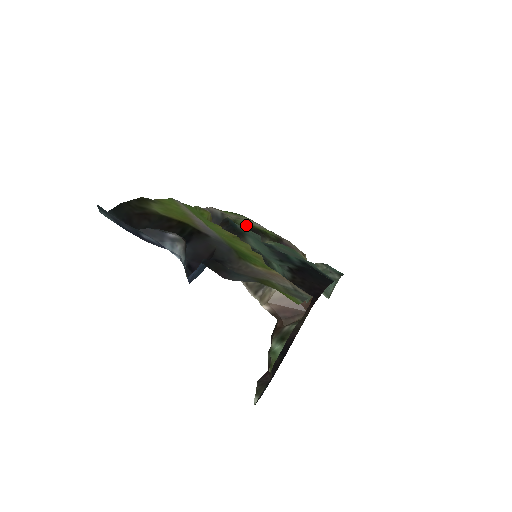
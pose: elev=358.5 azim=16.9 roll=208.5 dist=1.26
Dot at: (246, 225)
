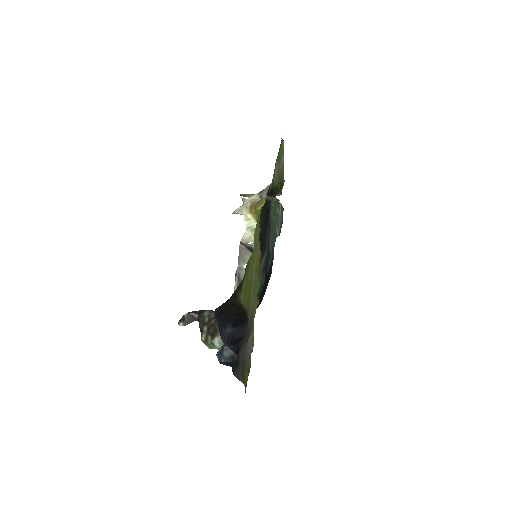
Dot at: (275, 185)
